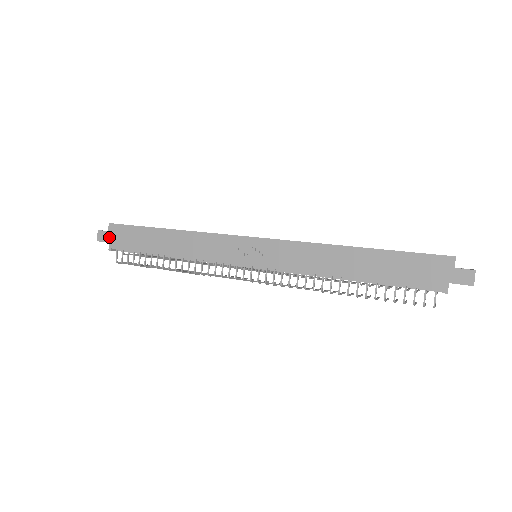
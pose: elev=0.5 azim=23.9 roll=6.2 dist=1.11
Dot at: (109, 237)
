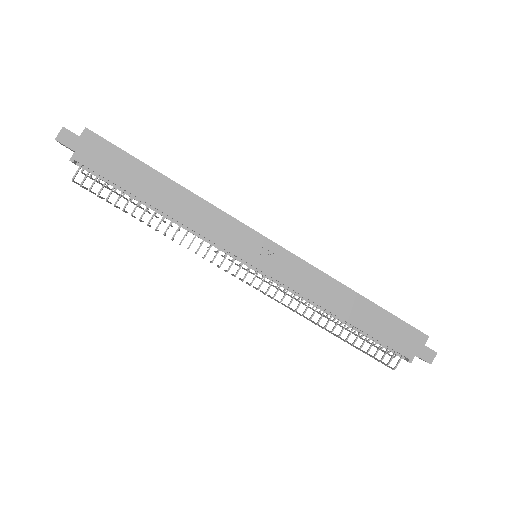
Dot at: (78, 145)
